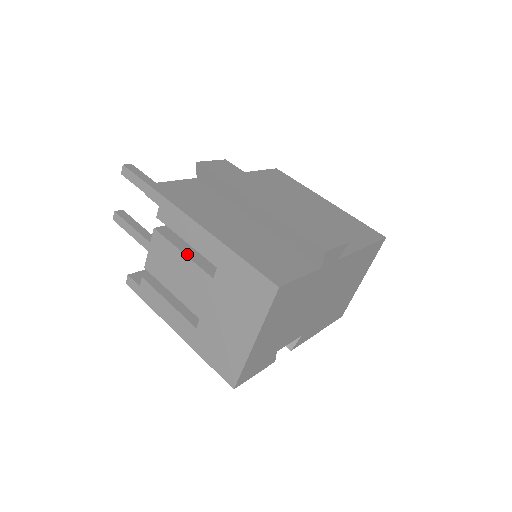
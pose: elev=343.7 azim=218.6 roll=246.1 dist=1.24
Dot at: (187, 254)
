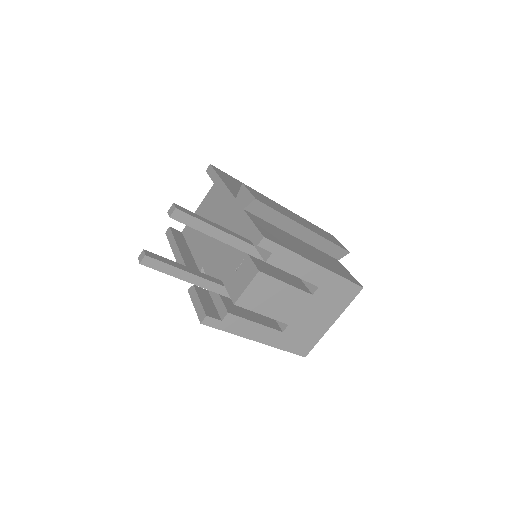
Dot at: (289, 283)
